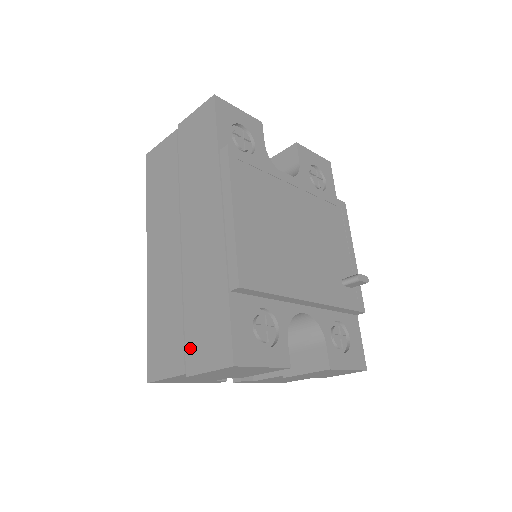
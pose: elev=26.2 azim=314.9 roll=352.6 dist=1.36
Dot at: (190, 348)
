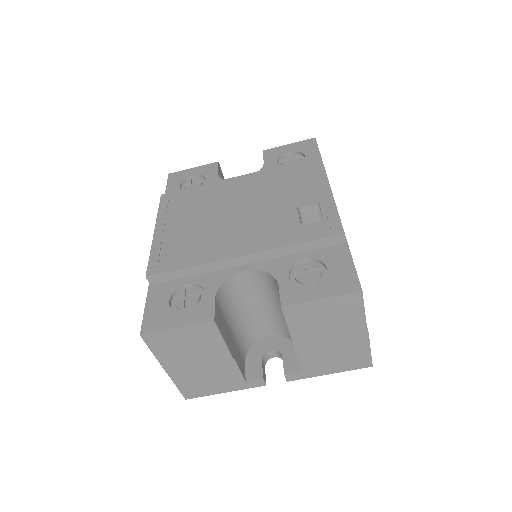
Dot at: occluded
